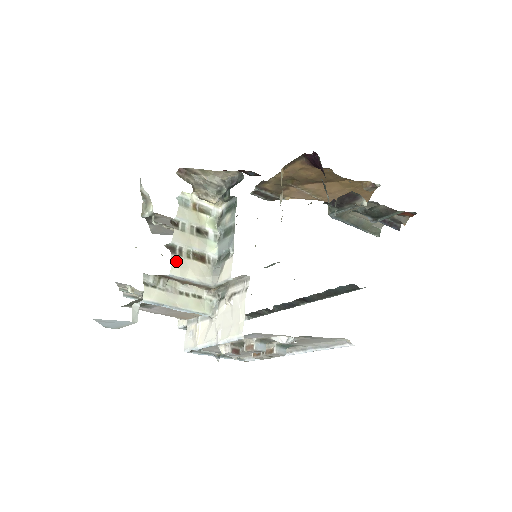
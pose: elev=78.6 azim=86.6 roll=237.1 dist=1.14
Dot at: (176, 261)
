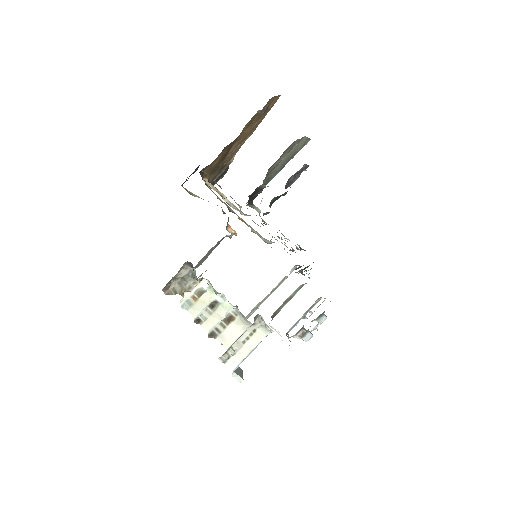
Dot at: (222, 339)
